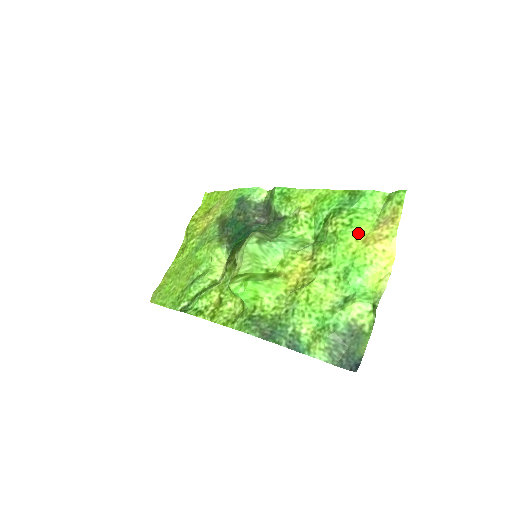
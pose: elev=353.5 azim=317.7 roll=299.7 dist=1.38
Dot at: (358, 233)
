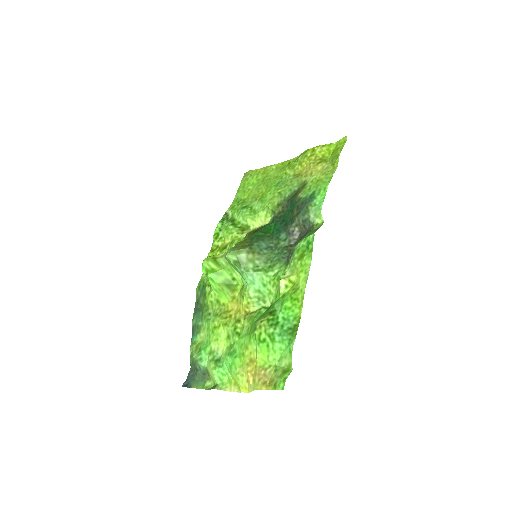
Dot at: (256, 352)
